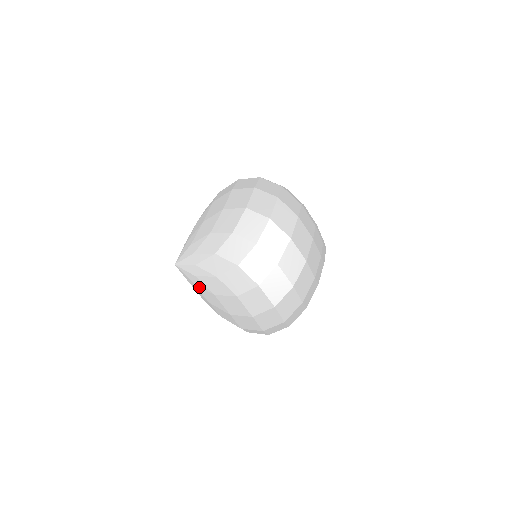
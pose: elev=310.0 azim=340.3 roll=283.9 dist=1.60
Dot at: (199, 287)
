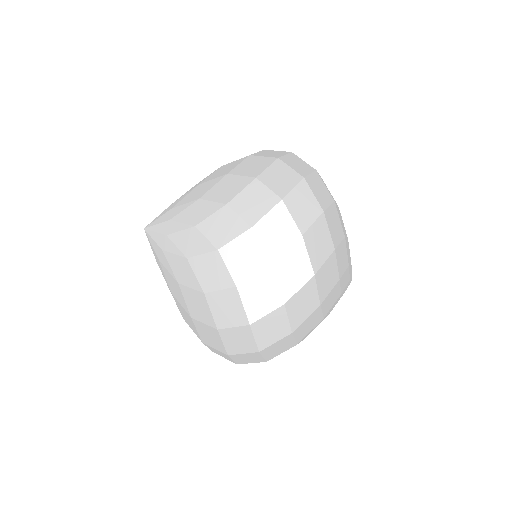
Dot at: (168, 254)
